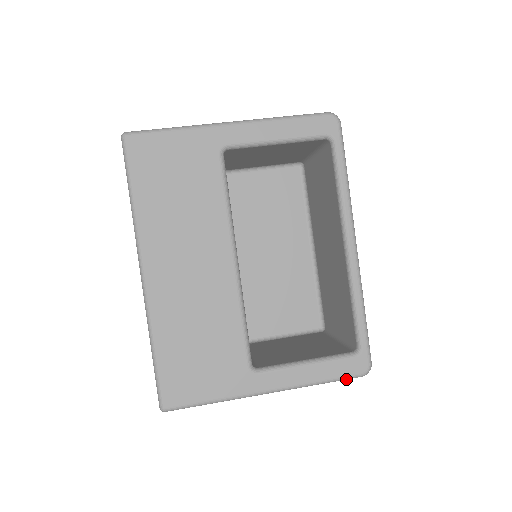
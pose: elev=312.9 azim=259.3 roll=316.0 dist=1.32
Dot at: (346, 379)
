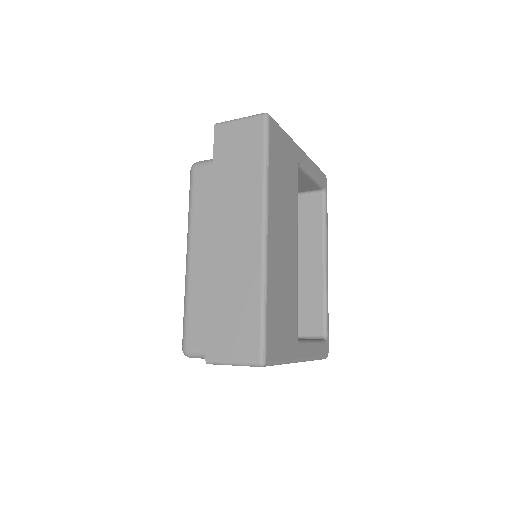
Dot at: (321, 359)
